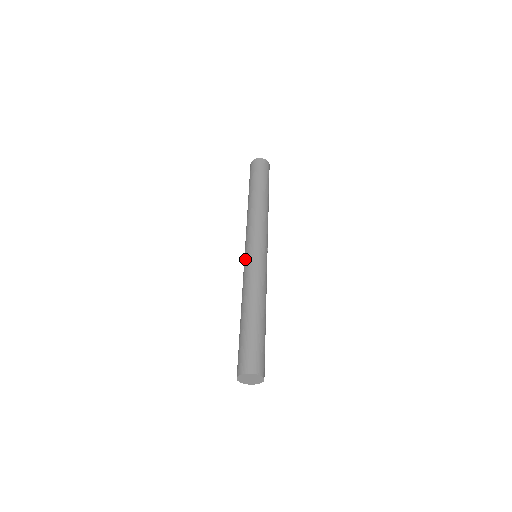
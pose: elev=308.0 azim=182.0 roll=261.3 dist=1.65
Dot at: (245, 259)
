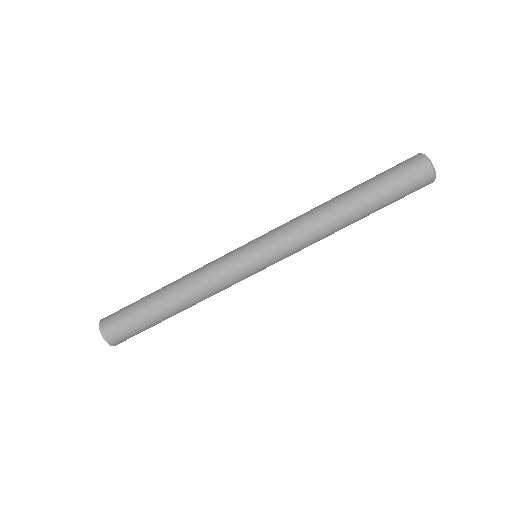
Dot at: (241, 257)
